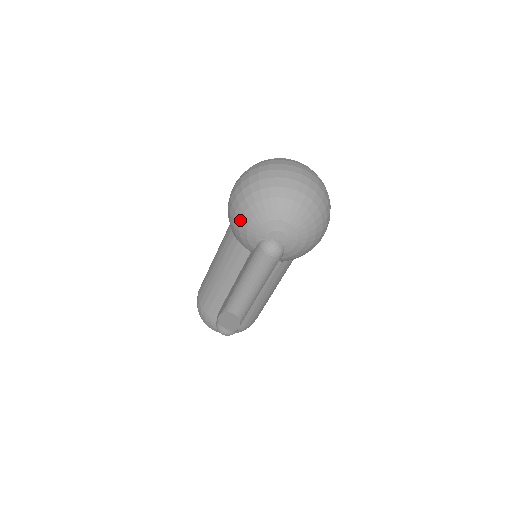
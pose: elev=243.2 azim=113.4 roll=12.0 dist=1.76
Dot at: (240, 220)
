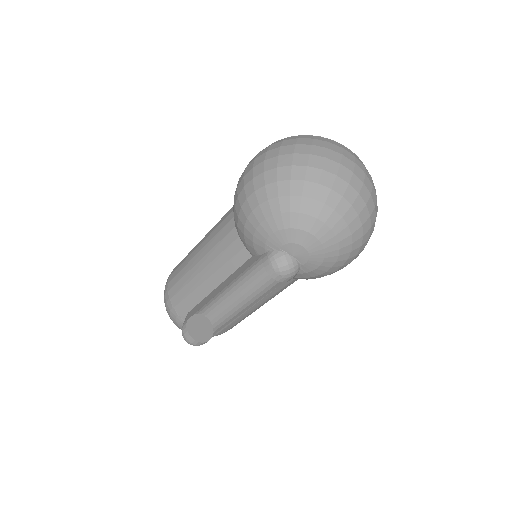
Dot at: (250, 213)
